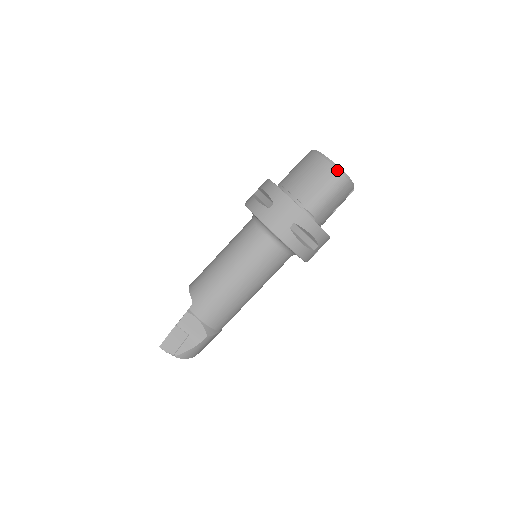
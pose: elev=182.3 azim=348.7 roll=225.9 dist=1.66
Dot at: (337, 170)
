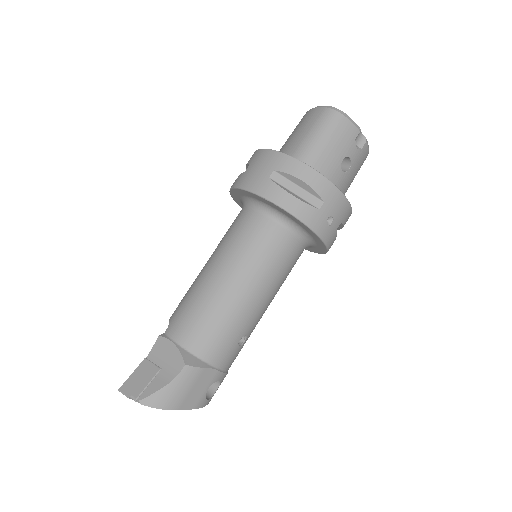
Dot at: (323, 108)
